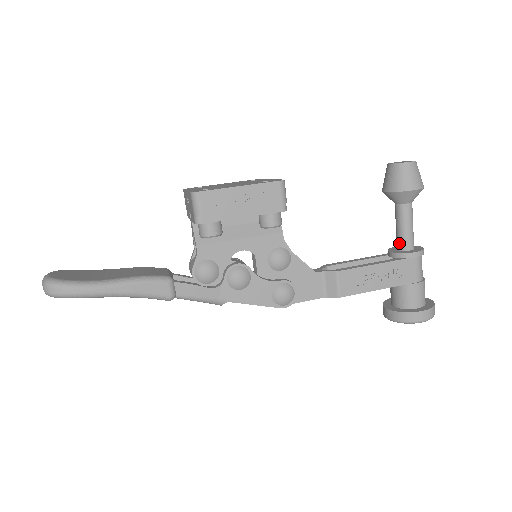
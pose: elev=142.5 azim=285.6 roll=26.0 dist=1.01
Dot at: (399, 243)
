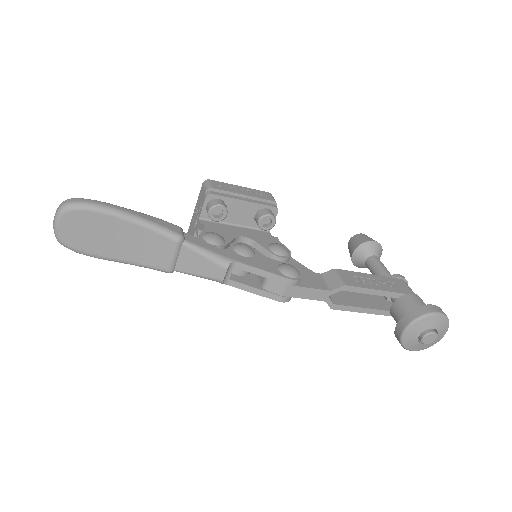
Dot at: occluded
